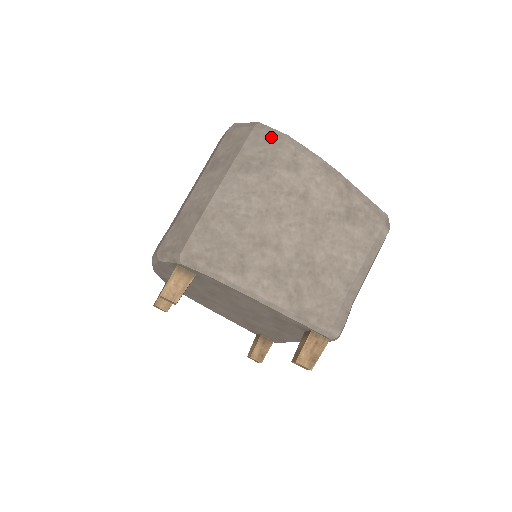
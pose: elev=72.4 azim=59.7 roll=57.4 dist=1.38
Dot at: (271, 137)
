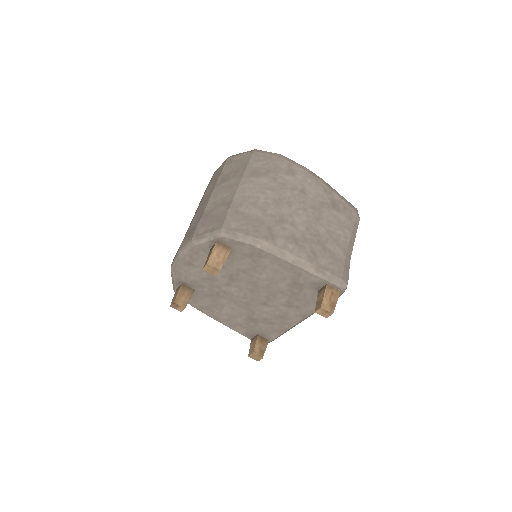
Dot at: (269, 156)
